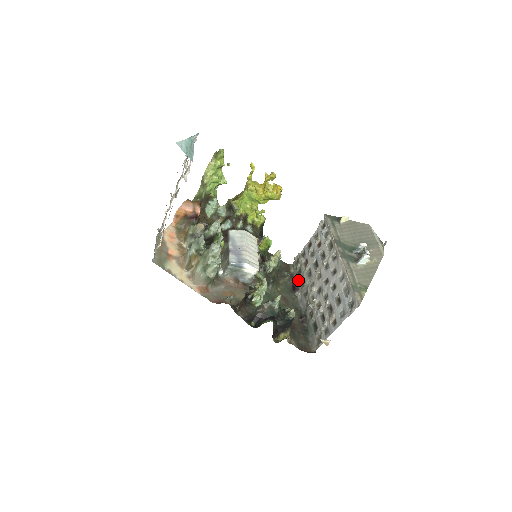
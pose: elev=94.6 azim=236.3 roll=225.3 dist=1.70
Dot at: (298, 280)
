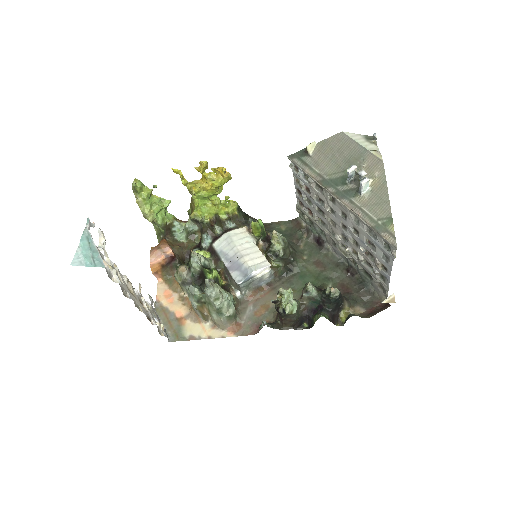
Dot at: (316, 232)
